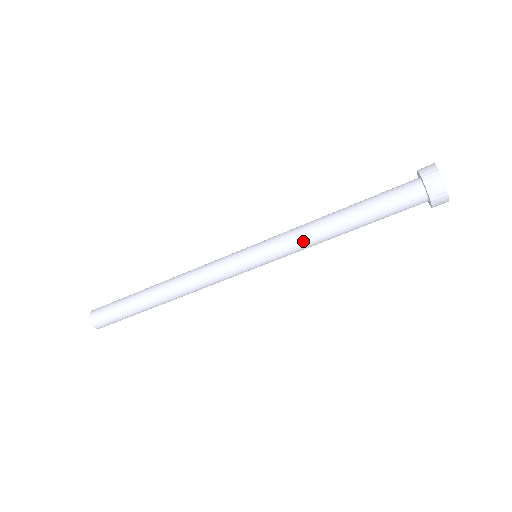
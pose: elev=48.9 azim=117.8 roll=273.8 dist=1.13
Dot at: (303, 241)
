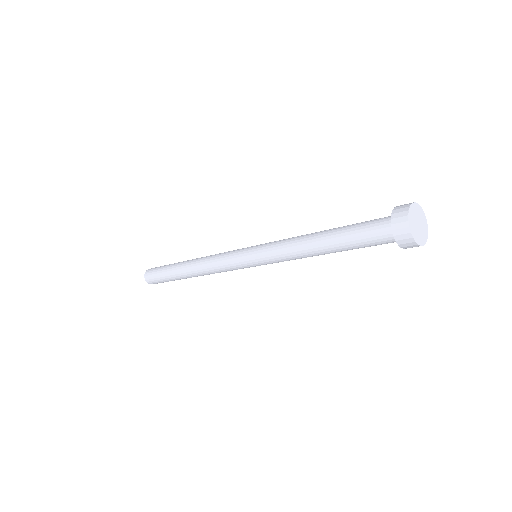
Dot at: (292, 259)
